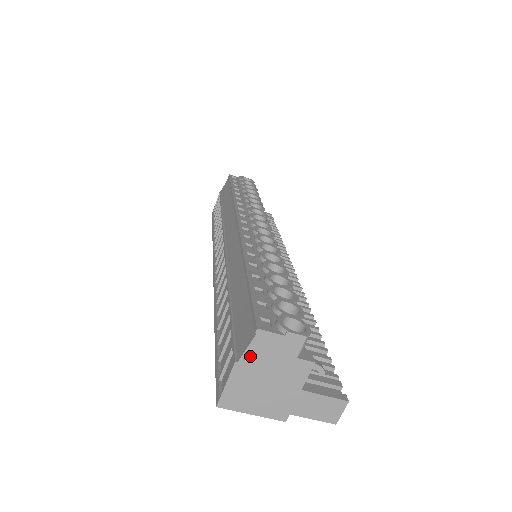
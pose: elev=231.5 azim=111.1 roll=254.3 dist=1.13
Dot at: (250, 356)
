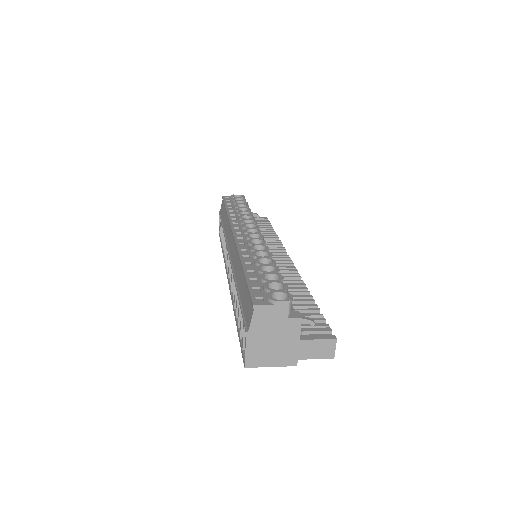
Dot at: (255, 325)
